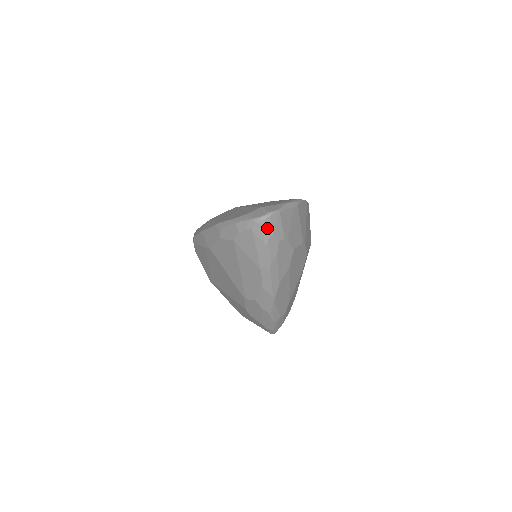
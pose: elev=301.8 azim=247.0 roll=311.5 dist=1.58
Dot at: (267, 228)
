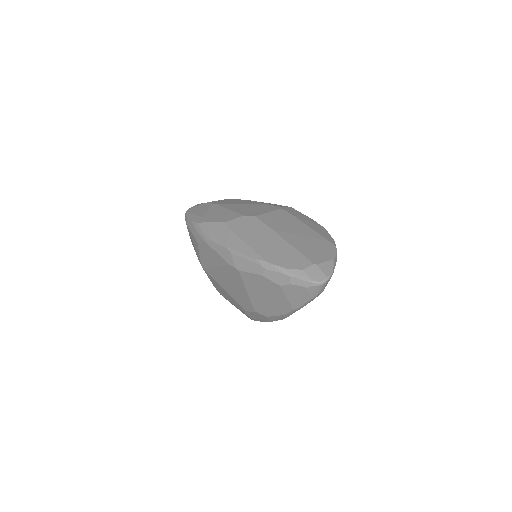
Dot at: (321, 289)
